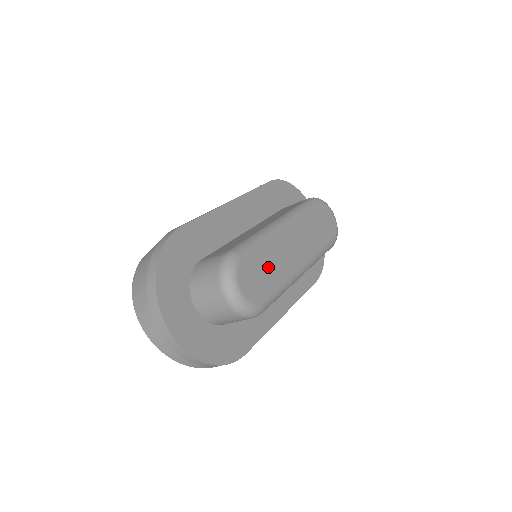
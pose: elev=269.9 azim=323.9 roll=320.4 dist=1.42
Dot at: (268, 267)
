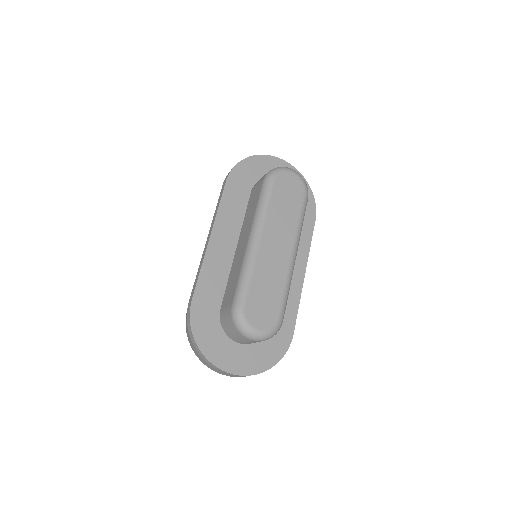
Dot at: (266, 289)
